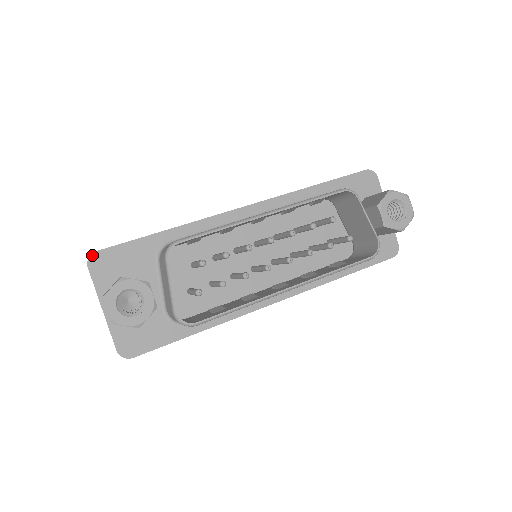
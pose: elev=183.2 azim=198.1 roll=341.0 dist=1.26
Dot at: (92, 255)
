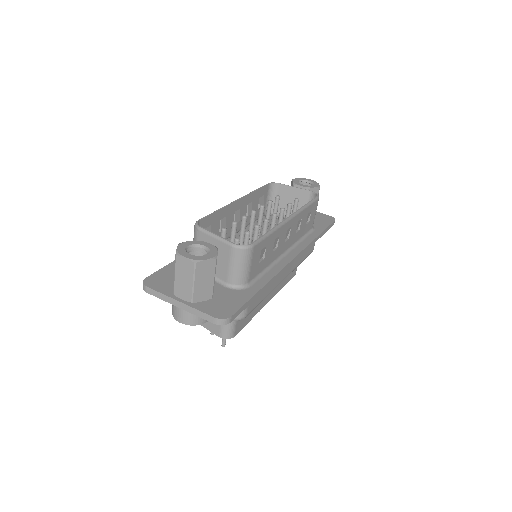
Dot at: (144, 281)
